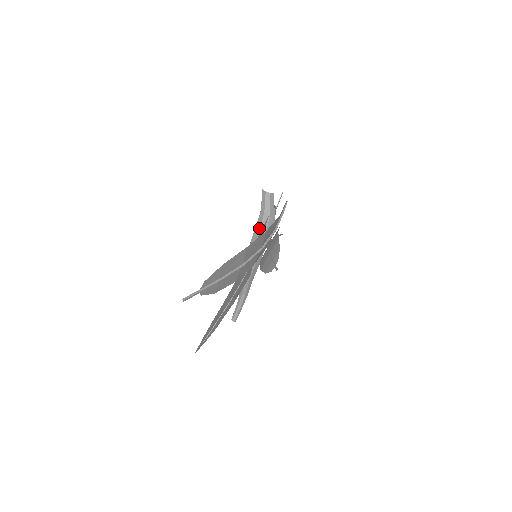
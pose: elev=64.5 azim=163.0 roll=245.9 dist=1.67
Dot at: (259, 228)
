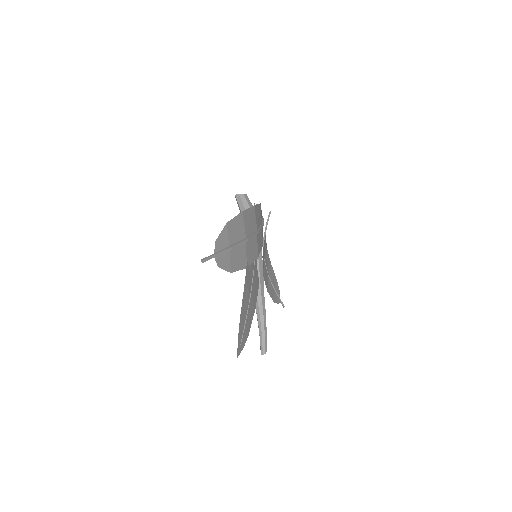
Dot at: occluded
